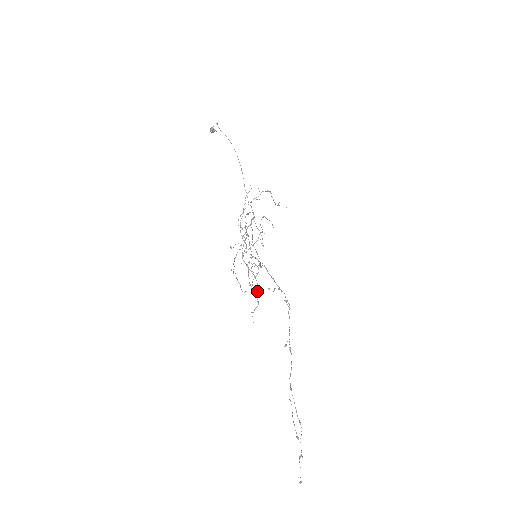
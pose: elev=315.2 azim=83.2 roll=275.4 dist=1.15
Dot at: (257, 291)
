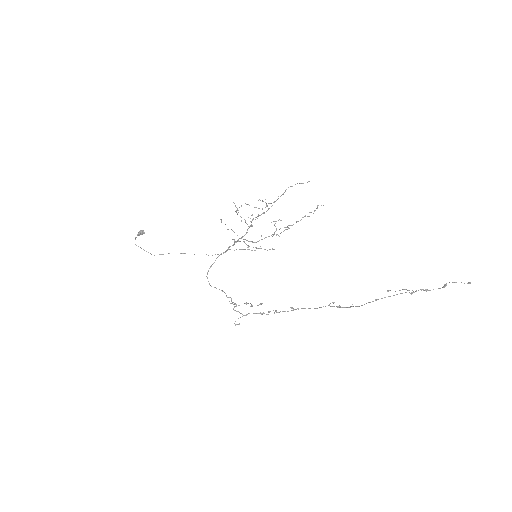
Dot at: occluded
